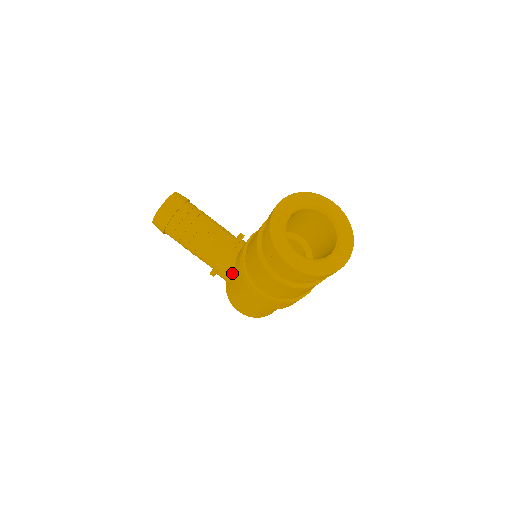
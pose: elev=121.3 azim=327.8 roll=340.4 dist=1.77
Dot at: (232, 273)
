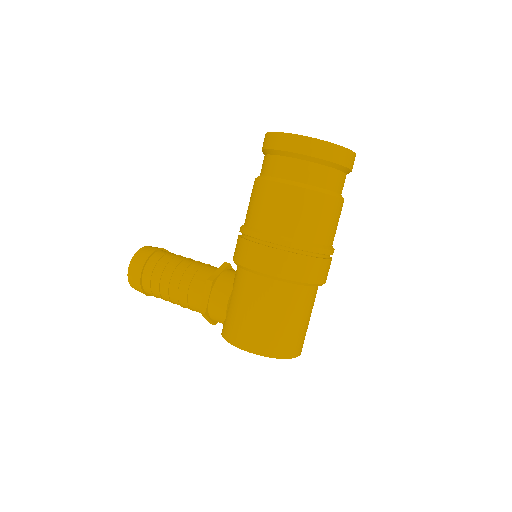
Dot at: (229, 286)
